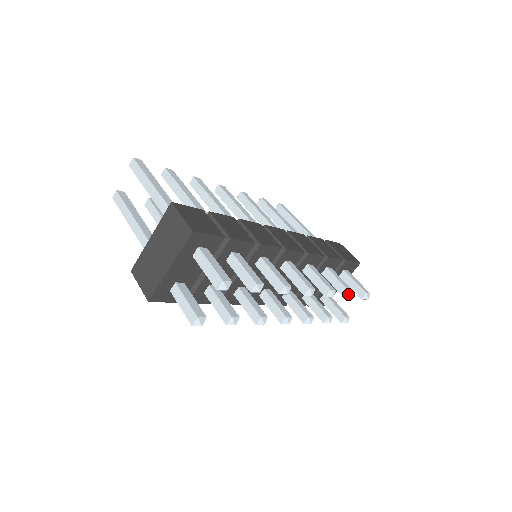
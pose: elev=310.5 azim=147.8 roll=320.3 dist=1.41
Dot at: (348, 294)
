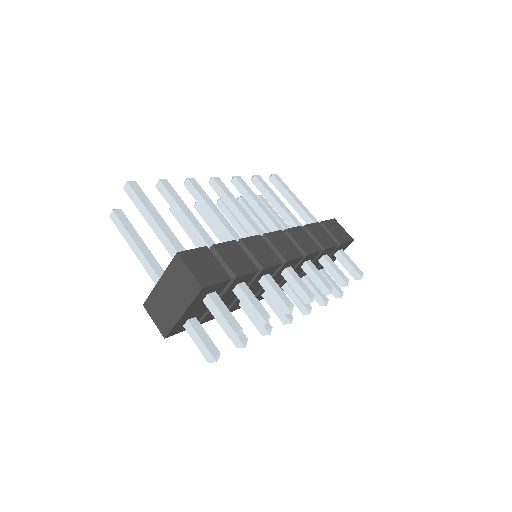
Dot at: (343, 284)
